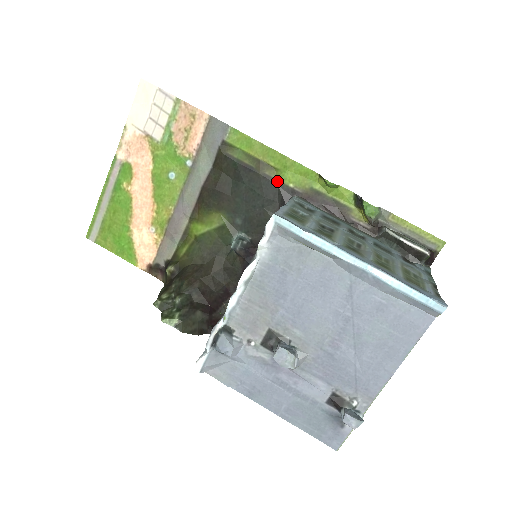
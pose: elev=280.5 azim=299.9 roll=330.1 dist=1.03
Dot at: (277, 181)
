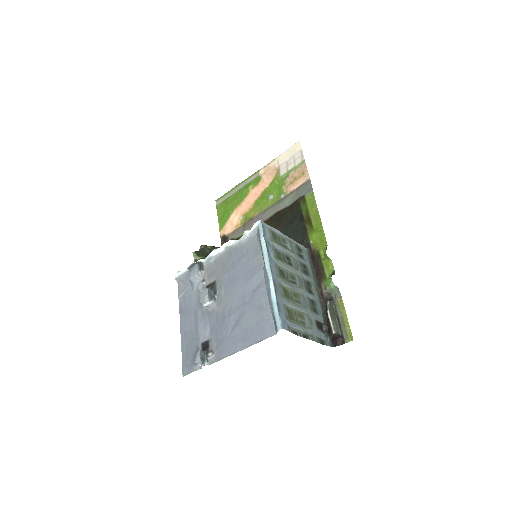
Dot at: (307, 234)
